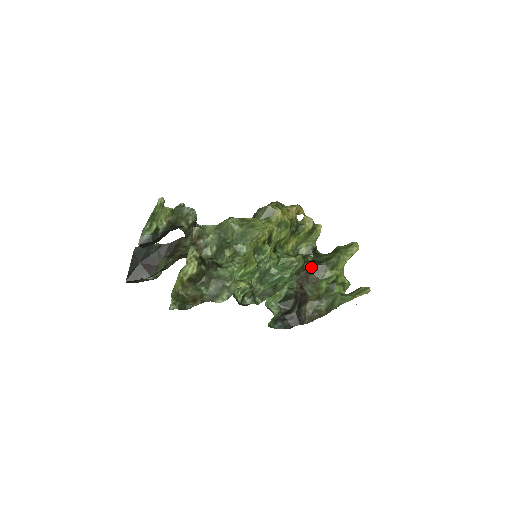
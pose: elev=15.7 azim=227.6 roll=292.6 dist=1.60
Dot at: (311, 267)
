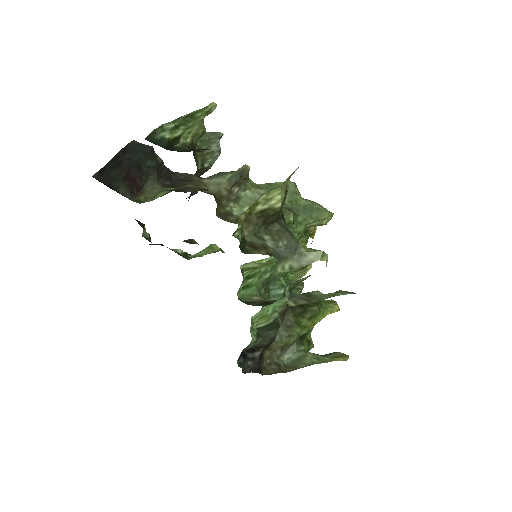
Dot at: occluded
